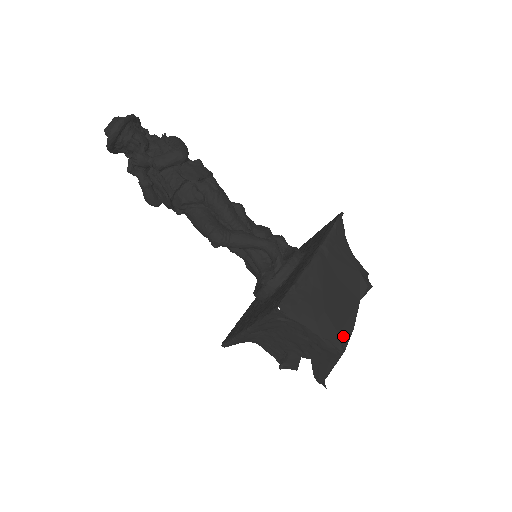
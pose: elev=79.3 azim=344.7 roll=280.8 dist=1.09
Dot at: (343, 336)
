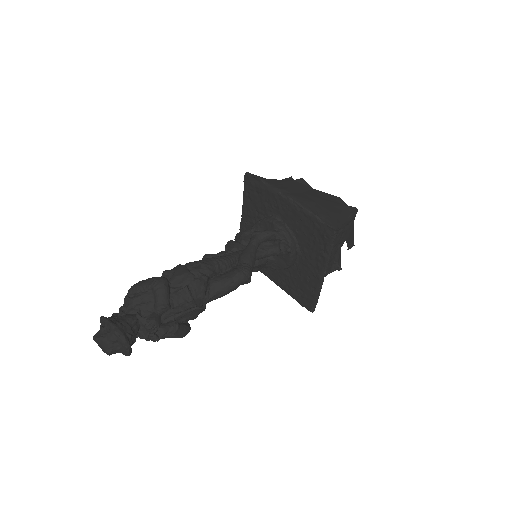
Dot at: (345, 205)
